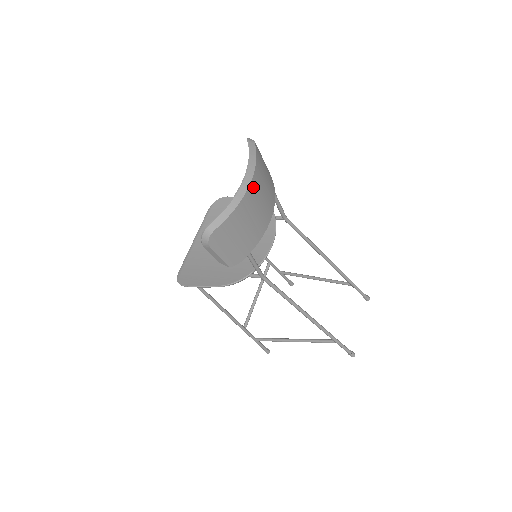
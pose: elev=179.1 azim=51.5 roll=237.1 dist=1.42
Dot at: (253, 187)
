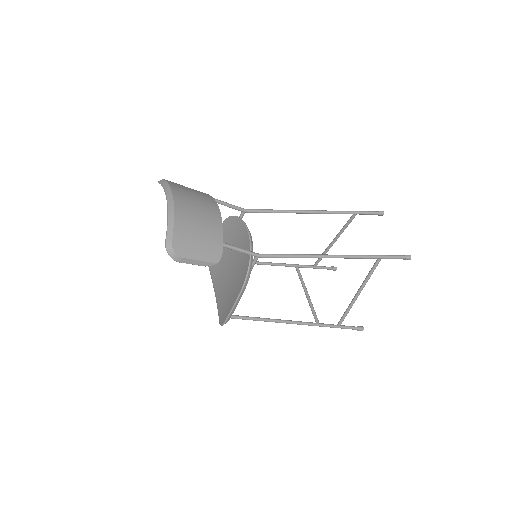
Dot at: (179, 199)
